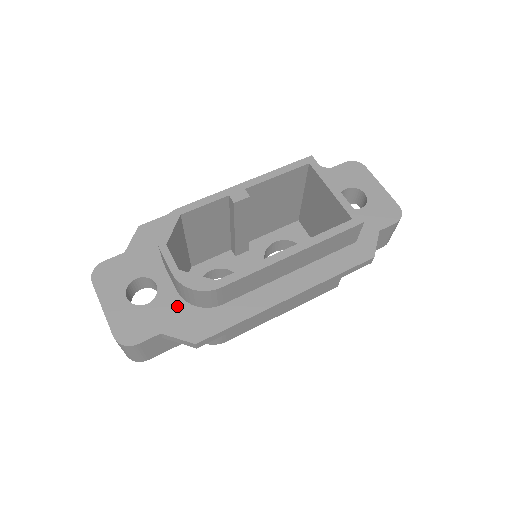
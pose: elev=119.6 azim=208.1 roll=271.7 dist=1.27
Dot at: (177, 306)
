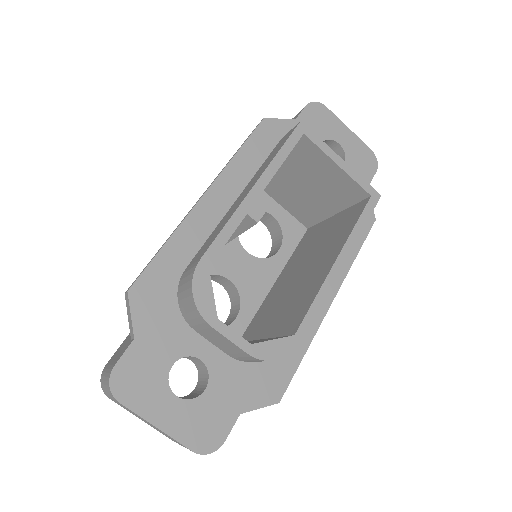
Dot at: (238, 373)
